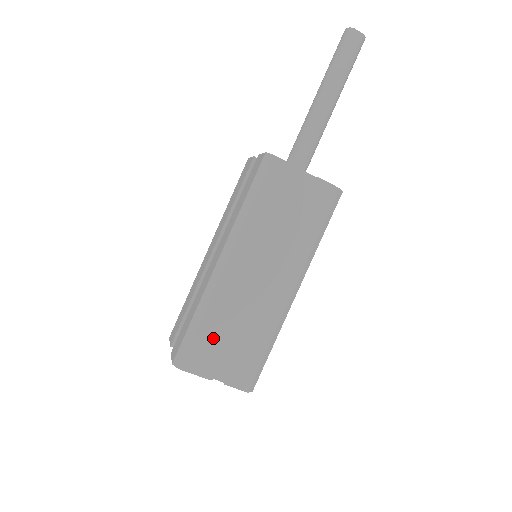
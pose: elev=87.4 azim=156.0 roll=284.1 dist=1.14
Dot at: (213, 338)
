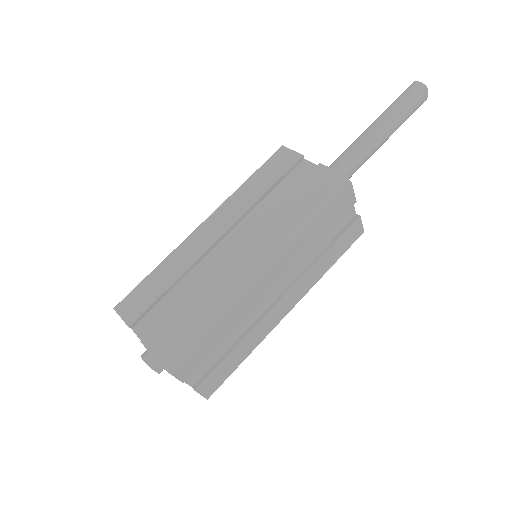
Dot at: (213, 344)
